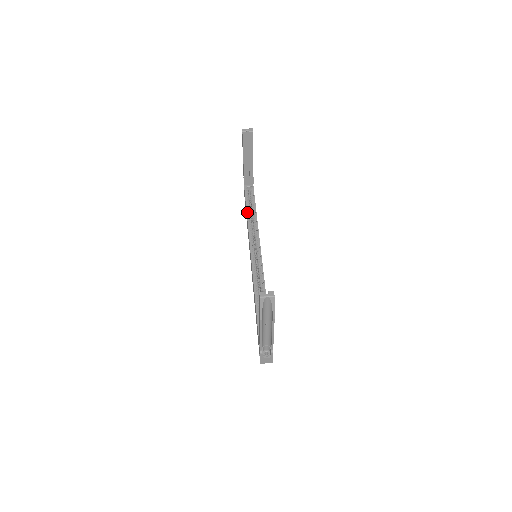
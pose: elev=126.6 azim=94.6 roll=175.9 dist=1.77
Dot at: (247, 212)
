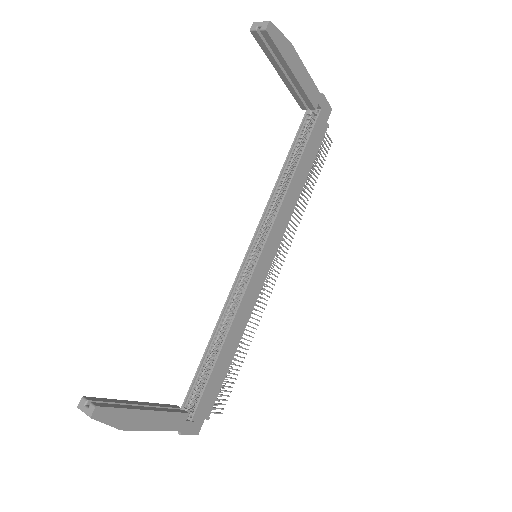
Dot at: (282, 168)
